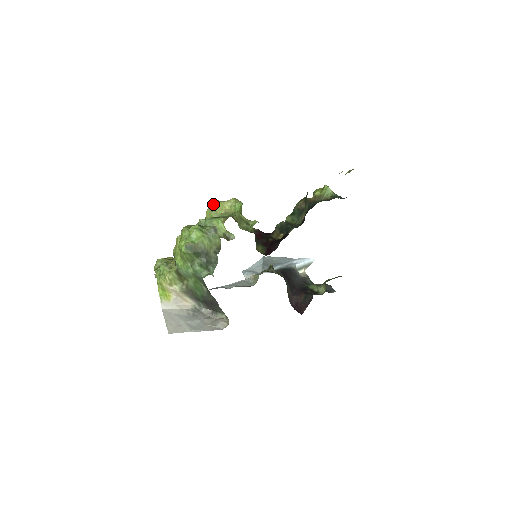
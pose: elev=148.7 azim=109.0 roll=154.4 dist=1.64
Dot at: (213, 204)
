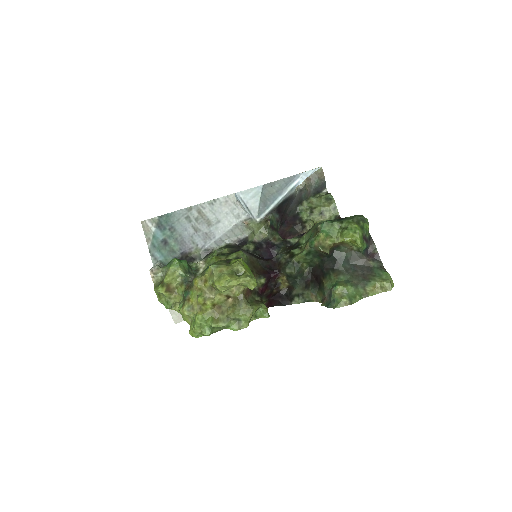
Dot at: (224, 286)
